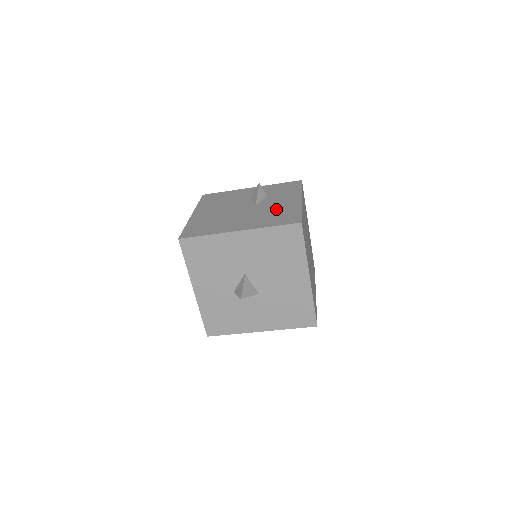
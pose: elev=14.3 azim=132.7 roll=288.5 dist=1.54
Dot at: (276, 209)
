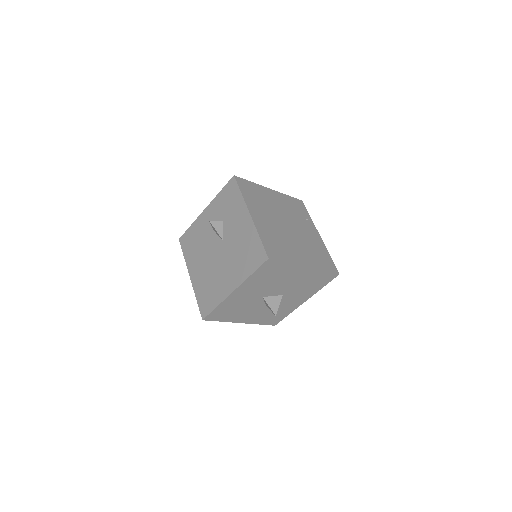
Dot at: (241, 243)
